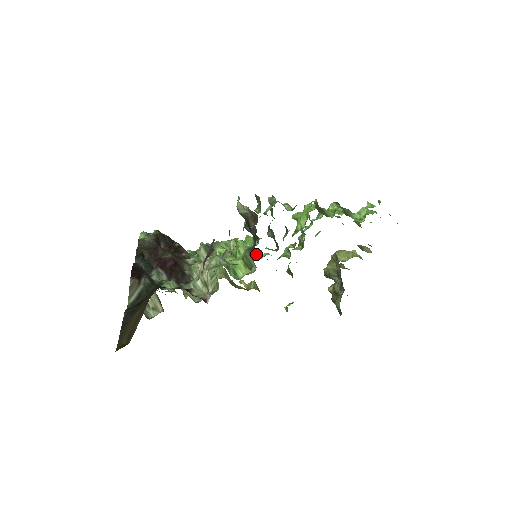
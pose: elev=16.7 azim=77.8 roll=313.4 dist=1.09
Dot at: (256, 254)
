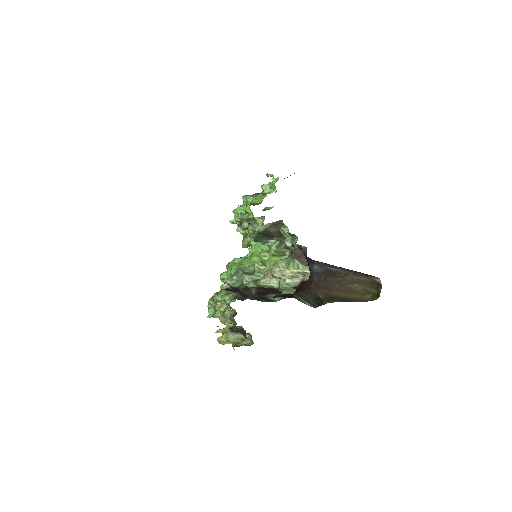
Dot at: occluded
